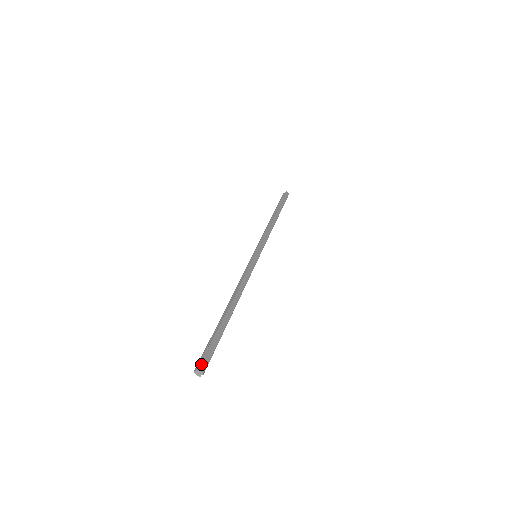
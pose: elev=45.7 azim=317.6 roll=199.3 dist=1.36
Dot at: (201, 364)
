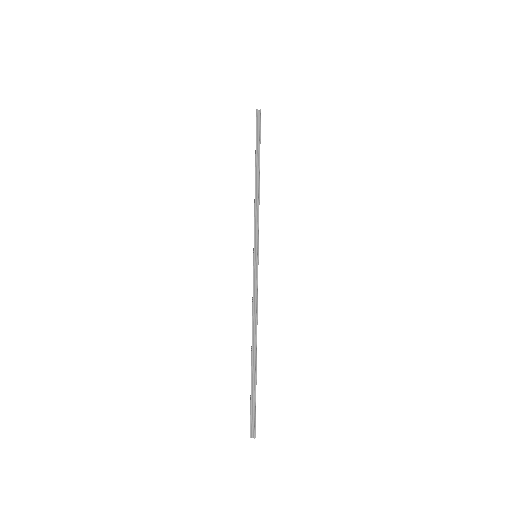
Dot at: occluded
